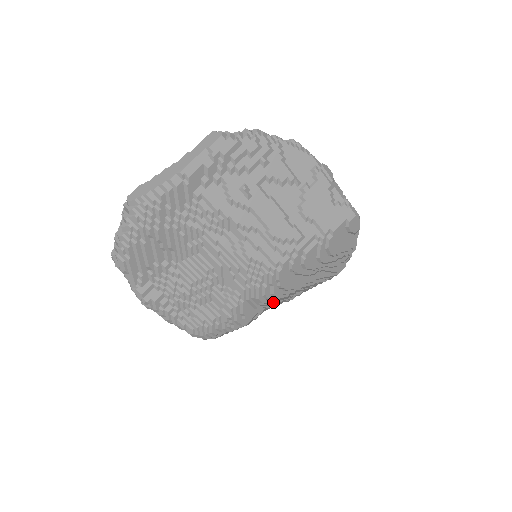
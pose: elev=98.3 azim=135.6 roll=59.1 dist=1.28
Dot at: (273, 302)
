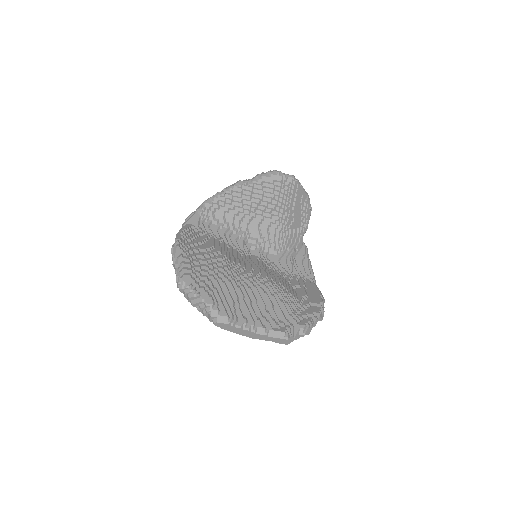
Dot at: occluded
